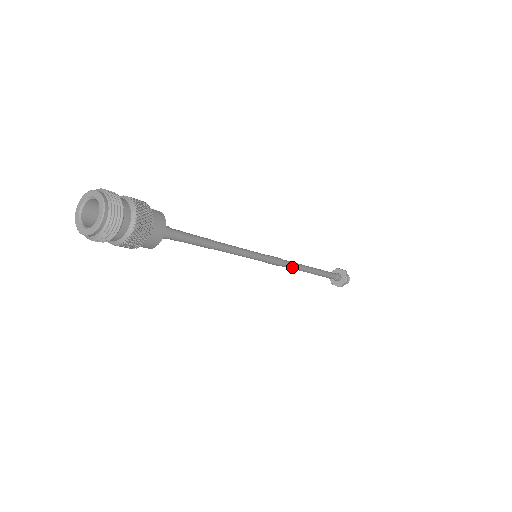
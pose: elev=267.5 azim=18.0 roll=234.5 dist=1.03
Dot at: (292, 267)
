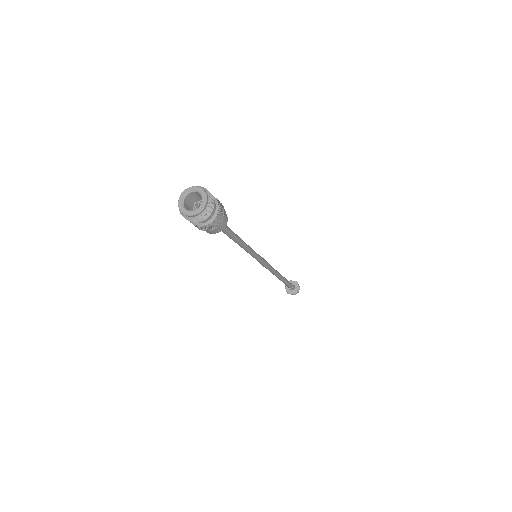
Dot at: (270, 271)
